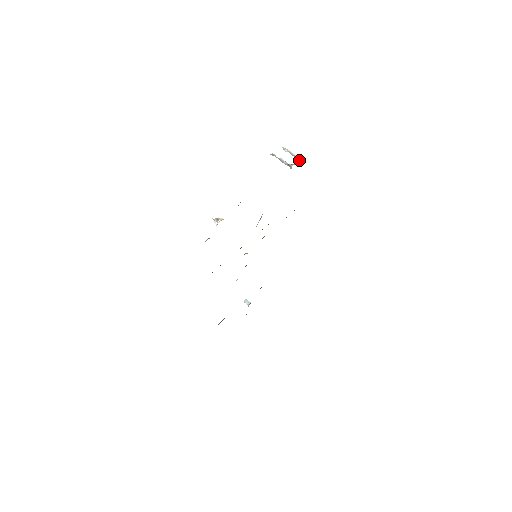
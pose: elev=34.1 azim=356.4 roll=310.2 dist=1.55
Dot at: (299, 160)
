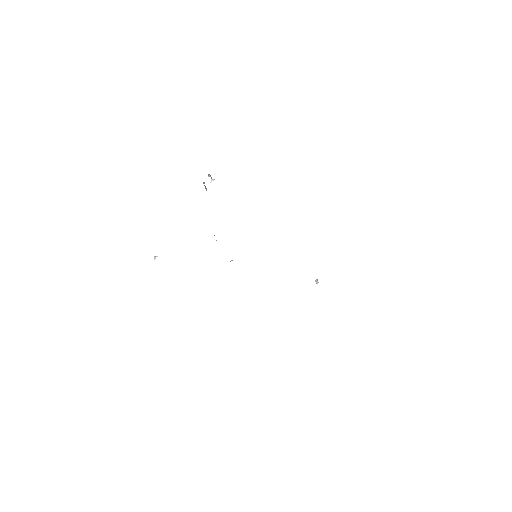
Dot at: occluded
